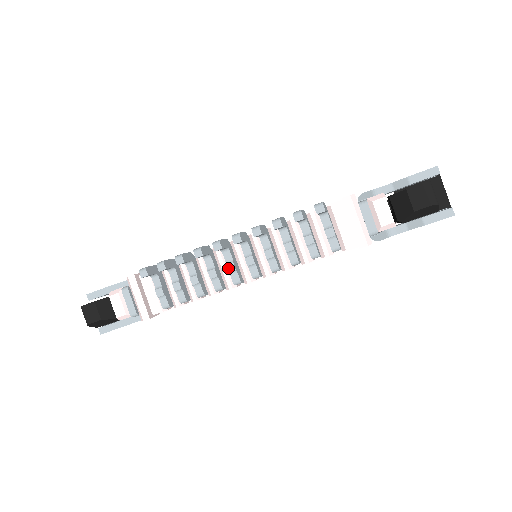
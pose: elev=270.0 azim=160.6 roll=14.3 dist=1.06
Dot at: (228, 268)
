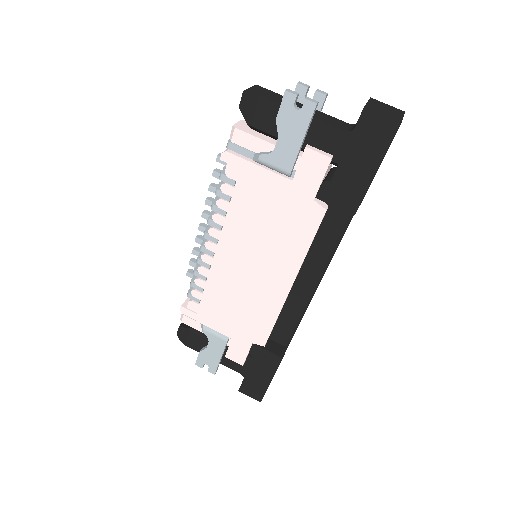
Dot at: occluded
